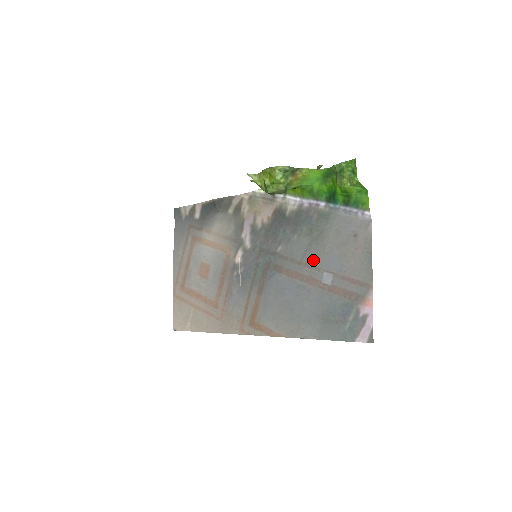
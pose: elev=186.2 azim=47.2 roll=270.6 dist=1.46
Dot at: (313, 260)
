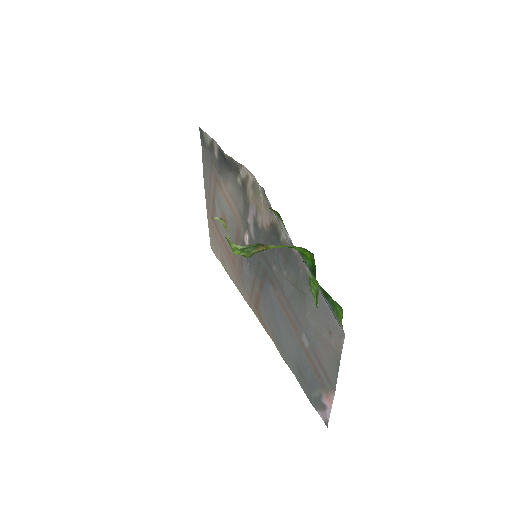
Dot at: (296, 312)
